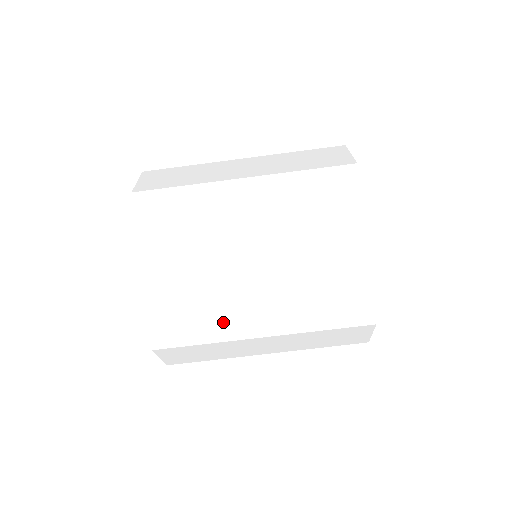
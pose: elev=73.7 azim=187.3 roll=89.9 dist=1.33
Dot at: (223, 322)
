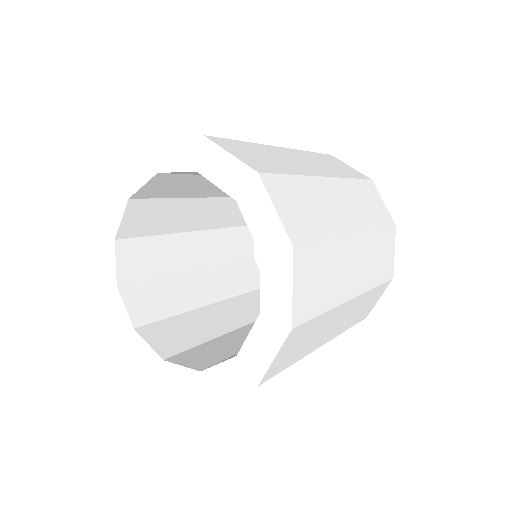
Dot at: (338, 277)
